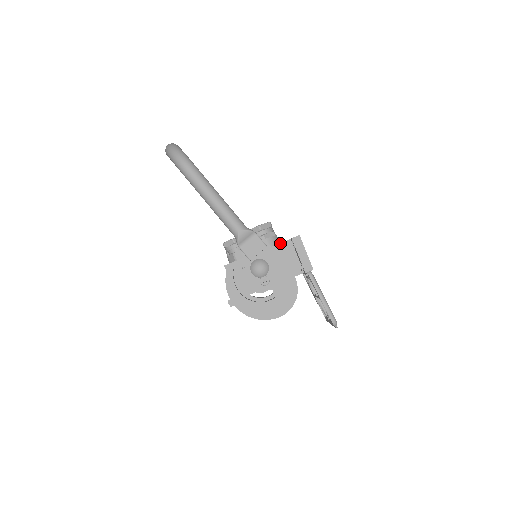
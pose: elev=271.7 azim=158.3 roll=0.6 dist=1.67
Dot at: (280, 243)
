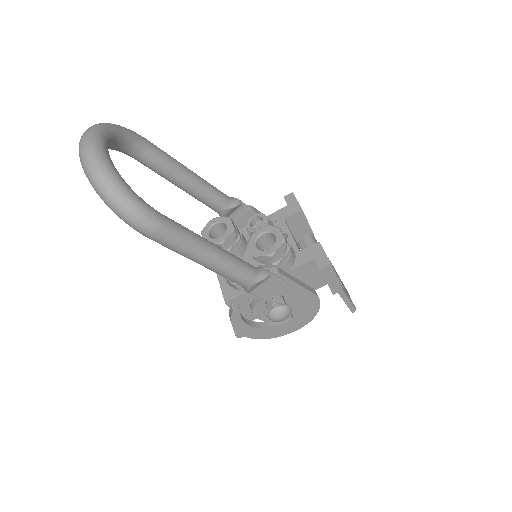
Dot at: (300, 265)
